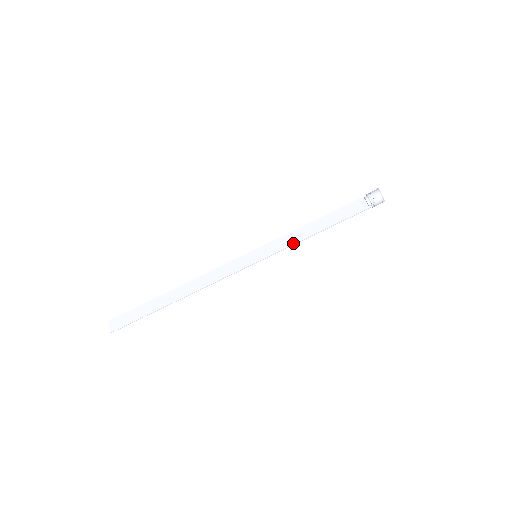
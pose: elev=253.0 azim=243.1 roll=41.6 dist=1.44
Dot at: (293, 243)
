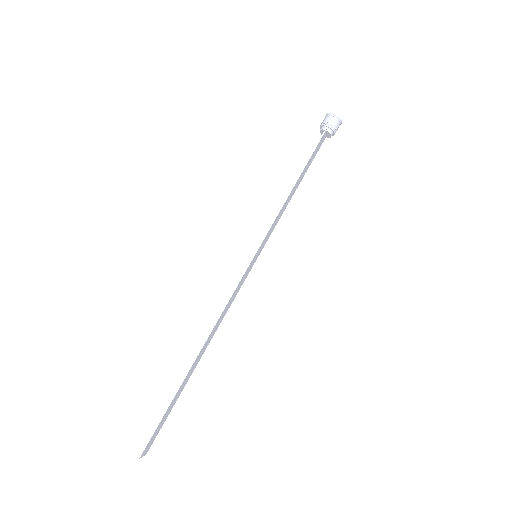
Dot at: (278, 212)
